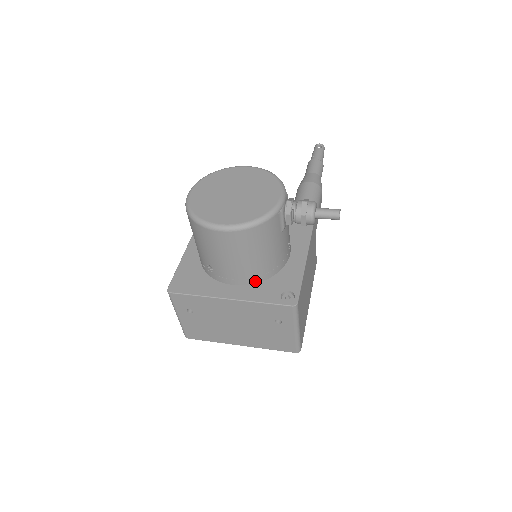
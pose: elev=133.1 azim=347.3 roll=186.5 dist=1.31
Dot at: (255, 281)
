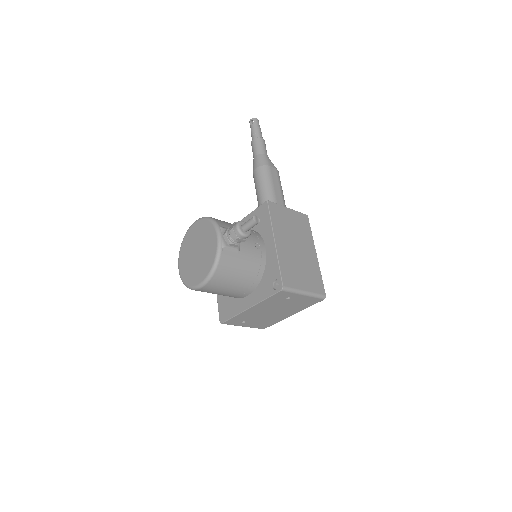
Dot at: (255, 286)
